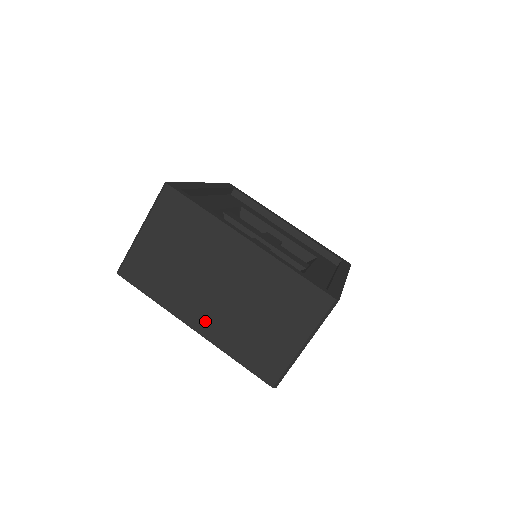
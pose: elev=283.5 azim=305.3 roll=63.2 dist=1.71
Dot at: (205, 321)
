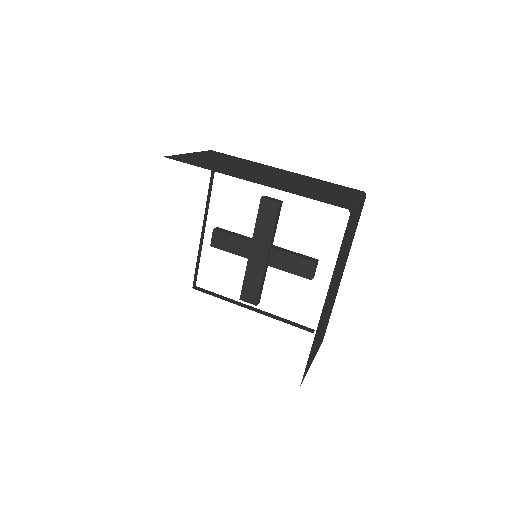
Dot at: (261, 181)
